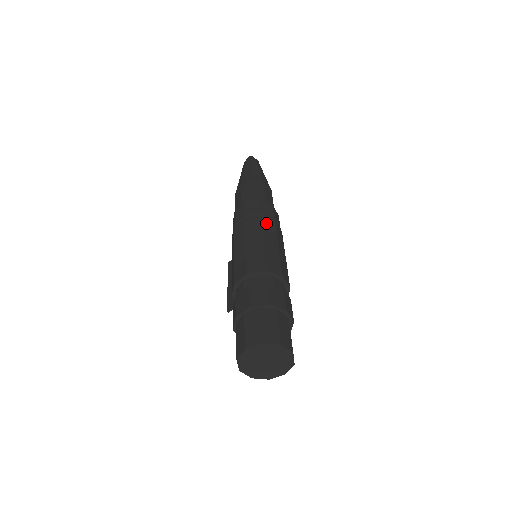
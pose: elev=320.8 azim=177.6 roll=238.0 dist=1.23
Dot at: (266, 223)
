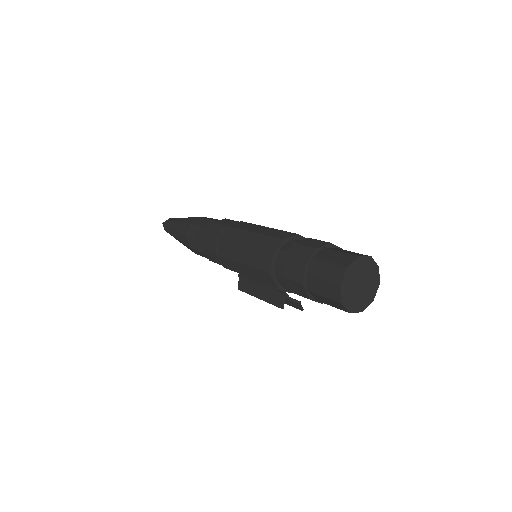
Dot at: (239, 226)
